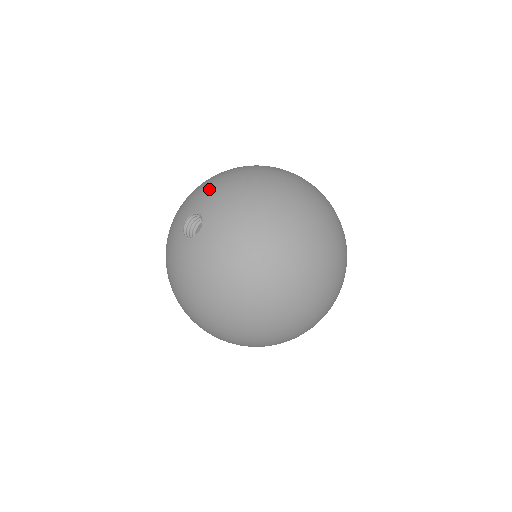
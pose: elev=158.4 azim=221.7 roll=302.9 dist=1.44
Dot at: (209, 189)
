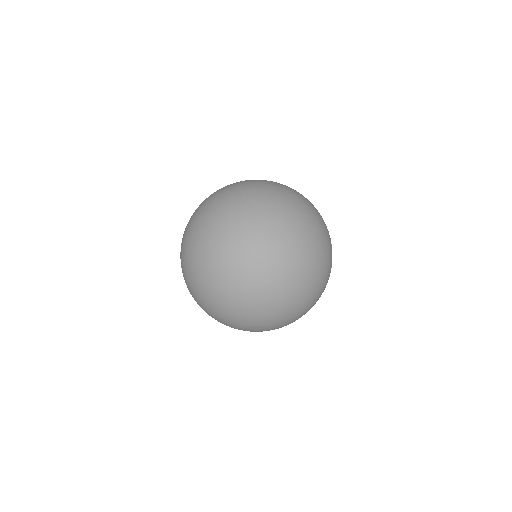
Dot at: (185, 279)
